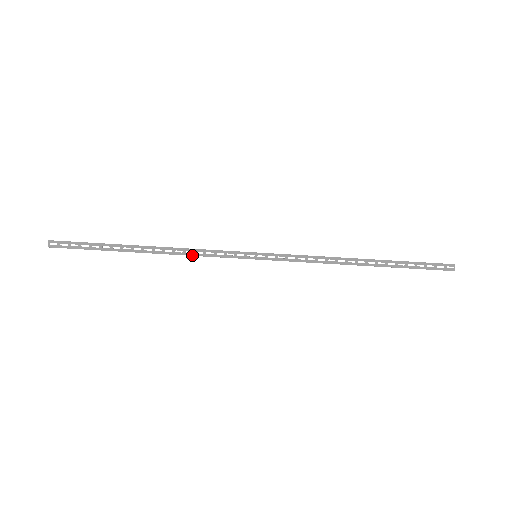
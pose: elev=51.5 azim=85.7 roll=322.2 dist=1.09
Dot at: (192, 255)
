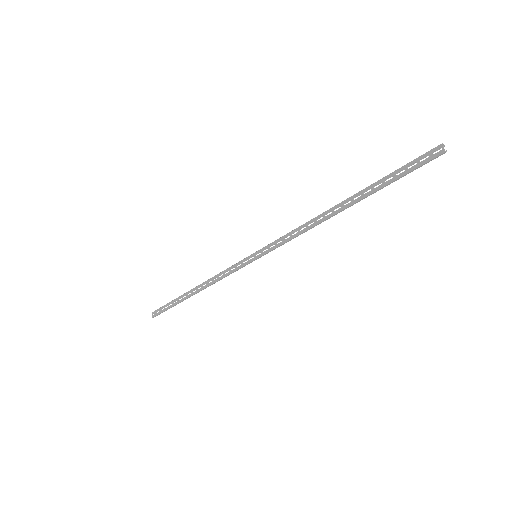
Dot at: (217, 280)
